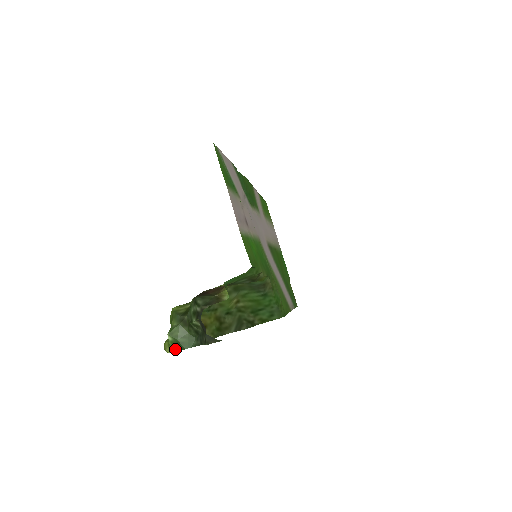
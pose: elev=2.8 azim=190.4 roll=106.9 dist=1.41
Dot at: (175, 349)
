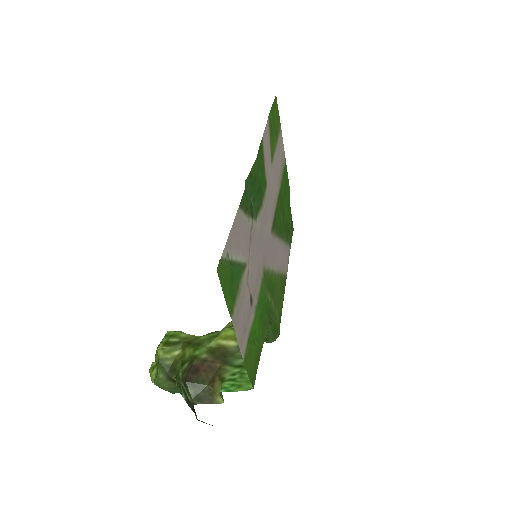
Dot at: occluded
